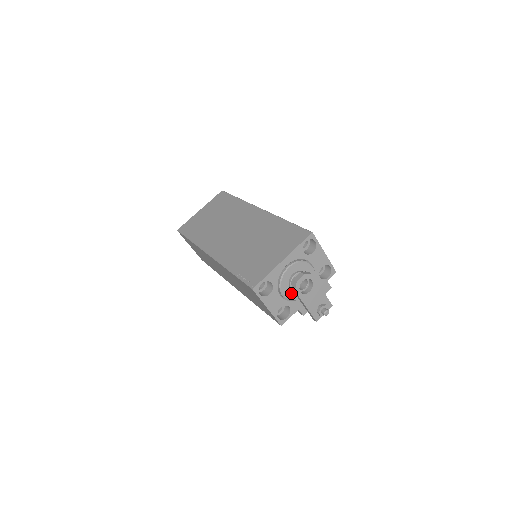
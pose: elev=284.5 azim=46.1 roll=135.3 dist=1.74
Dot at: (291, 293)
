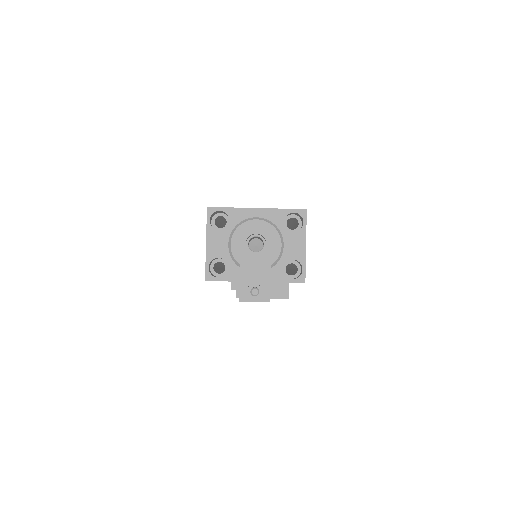
Dot at: occluded
